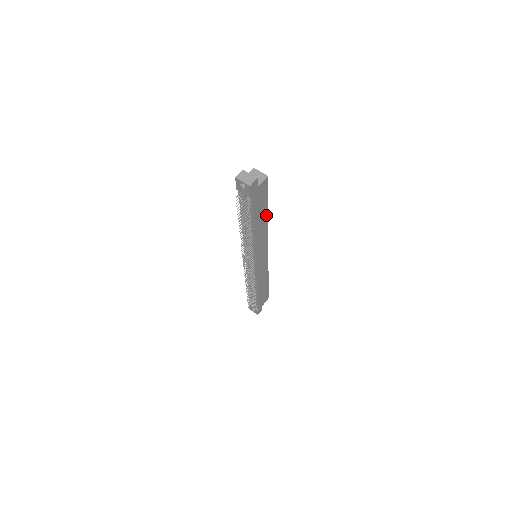
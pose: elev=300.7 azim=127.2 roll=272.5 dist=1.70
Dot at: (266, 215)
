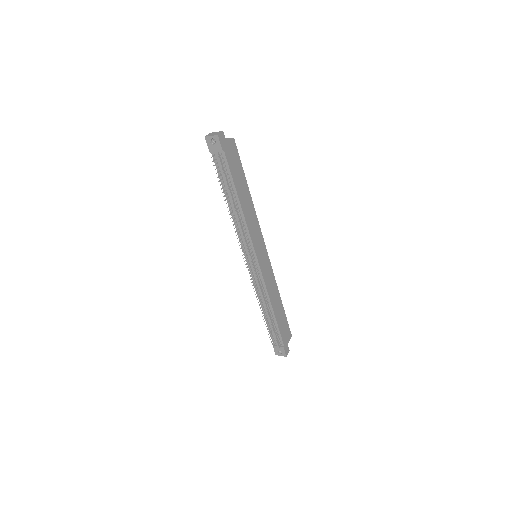
Dot at: (247, 191)
